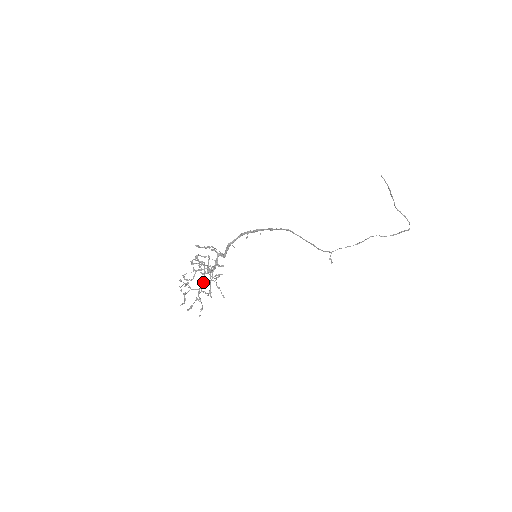
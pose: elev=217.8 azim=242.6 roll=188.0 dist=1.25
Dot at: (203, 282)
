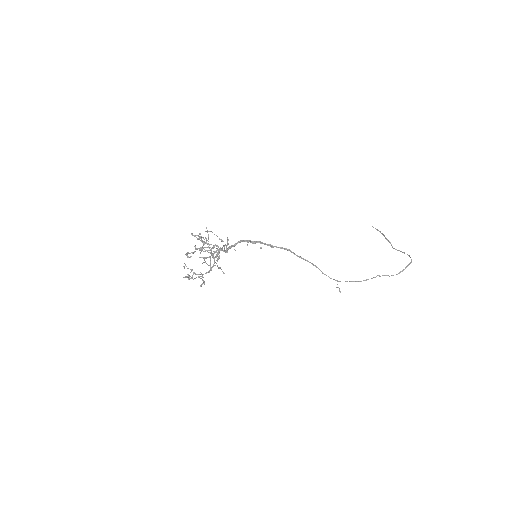
Dot at: occluded
